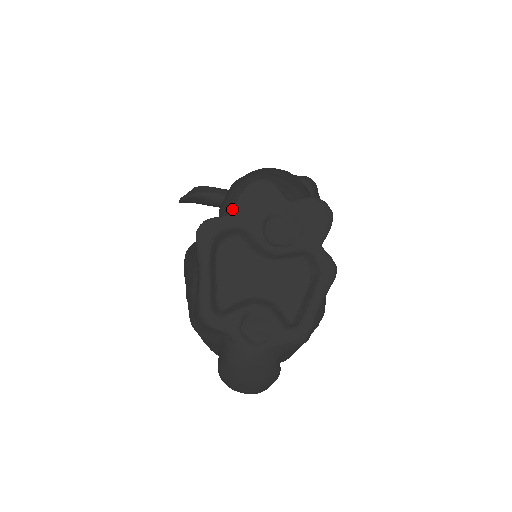
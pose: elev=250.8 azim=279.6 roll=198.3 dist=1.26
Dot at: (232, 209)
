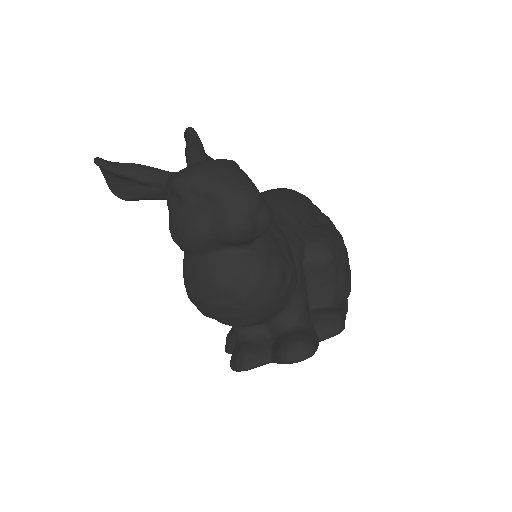
Dot at: occluded
